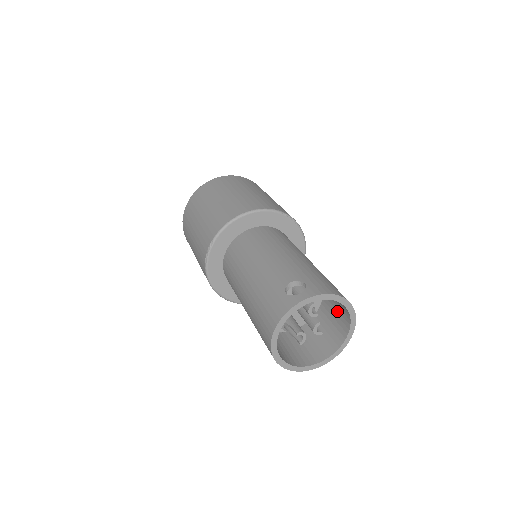
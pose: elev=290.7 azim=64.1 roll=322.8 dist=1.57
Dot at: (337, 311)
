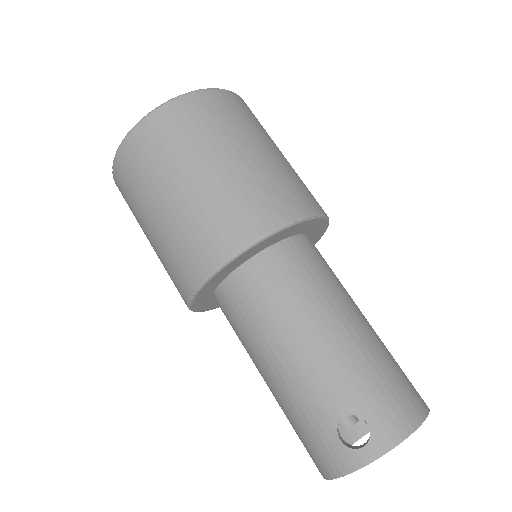
Dot at: occluded
